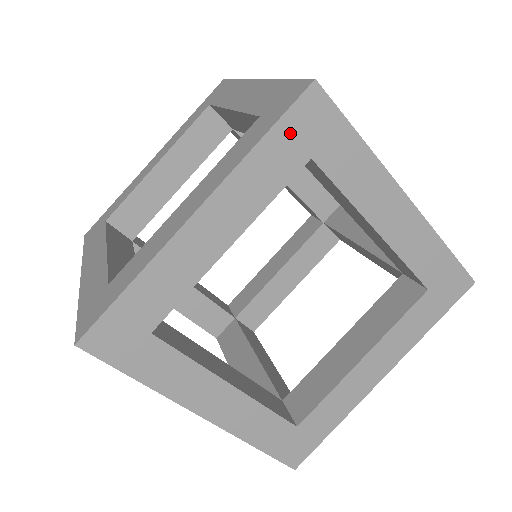
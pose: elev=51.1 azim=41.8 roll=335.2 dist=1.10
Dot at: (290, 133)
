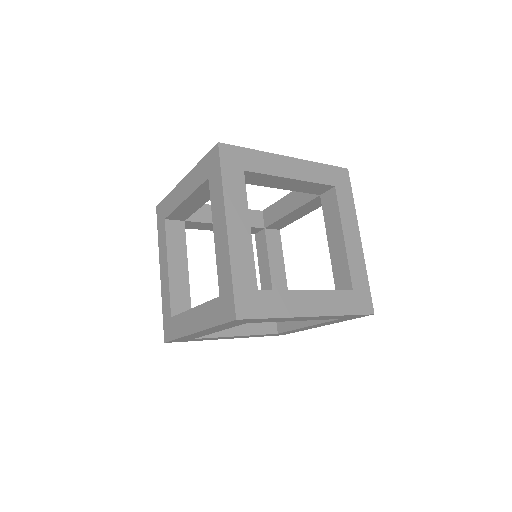
Dot at: (231, 324)
